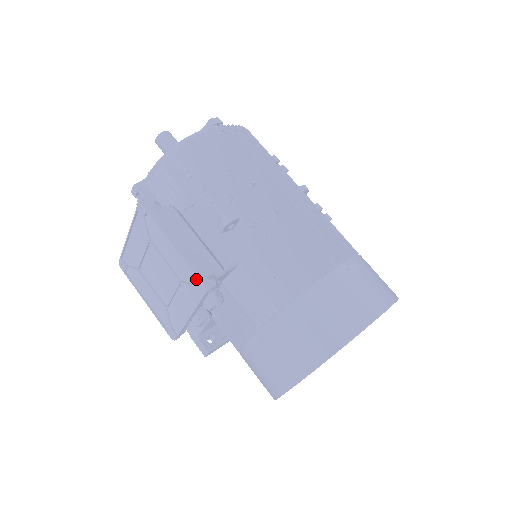
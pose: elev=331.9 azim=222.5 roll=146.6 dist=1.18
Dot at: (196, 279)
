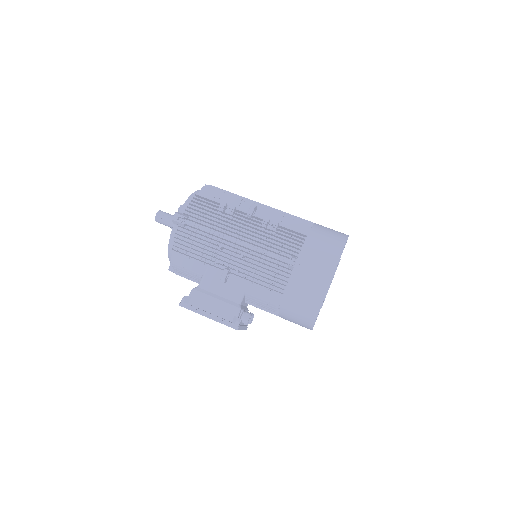
Dot at: (229, 325)
